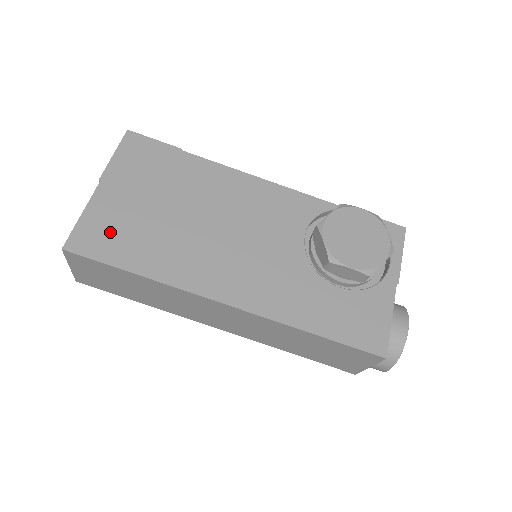
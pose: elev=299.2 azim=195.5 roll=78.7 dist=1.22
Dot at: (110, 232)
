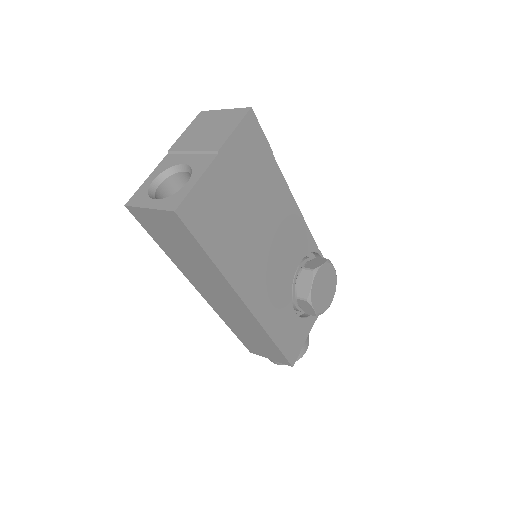
Dot at: (209, 211)
